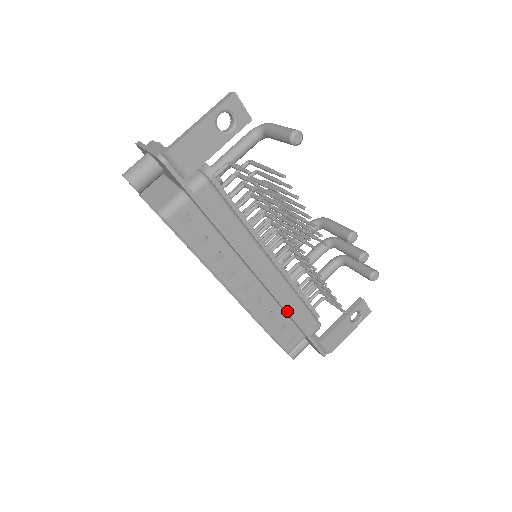
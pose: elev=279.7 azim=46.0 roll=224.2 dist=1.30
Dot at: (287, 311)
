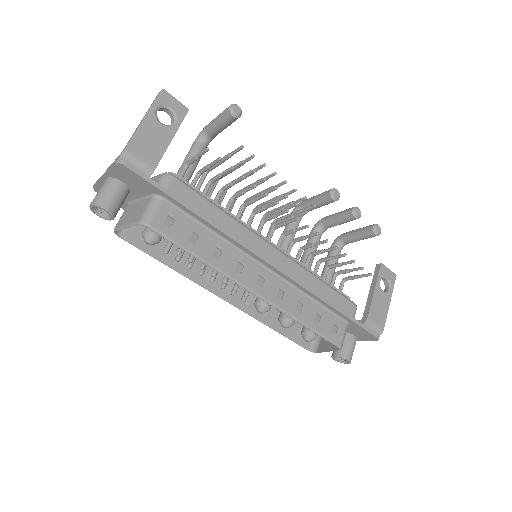
Dot at: (314, 294)
